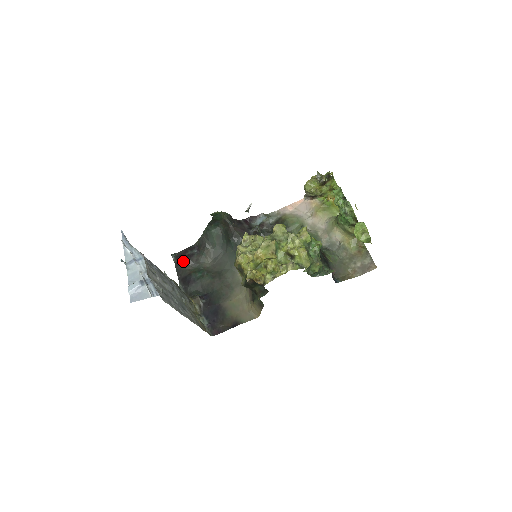
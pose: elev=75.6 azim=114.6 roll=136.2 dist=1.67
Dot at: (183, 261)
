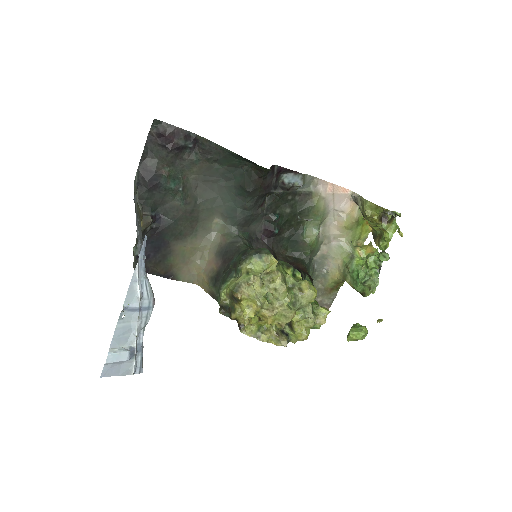
Dot at: (164, 147)
